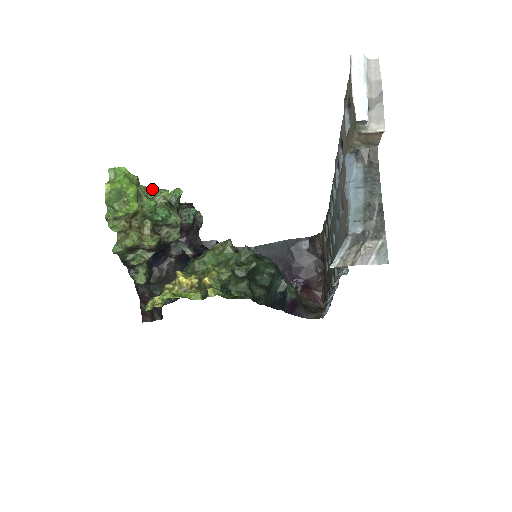
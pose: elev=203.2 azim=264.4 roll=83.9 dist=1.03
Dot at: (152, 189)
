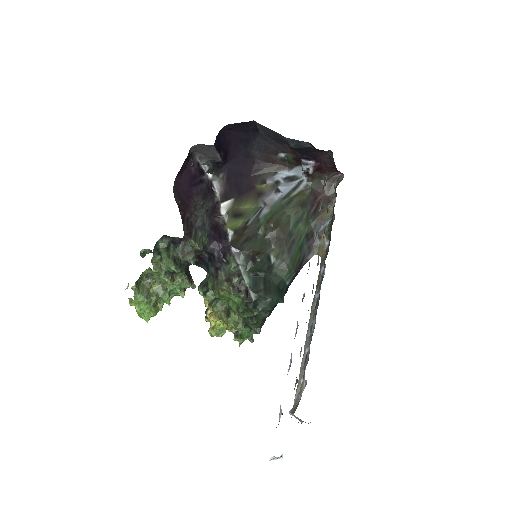
Dot at: (154, 273)
